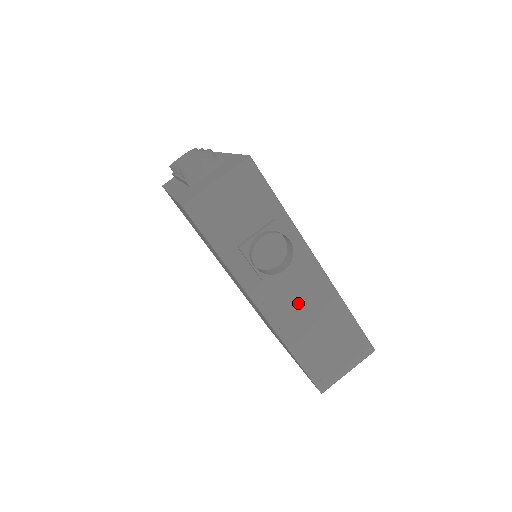
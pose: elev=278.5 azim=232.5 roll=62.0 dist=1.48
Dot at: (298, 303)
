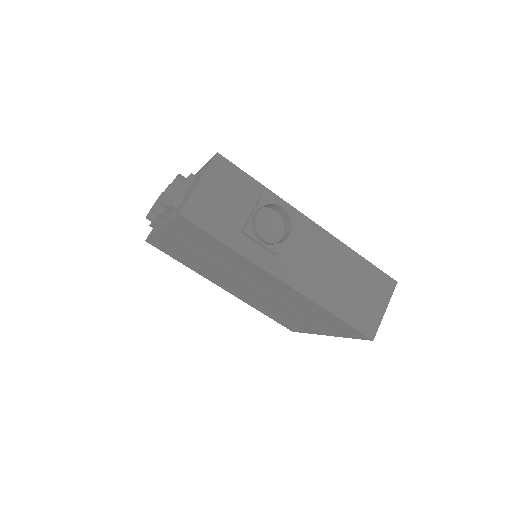
Dot at: (314, 264)
